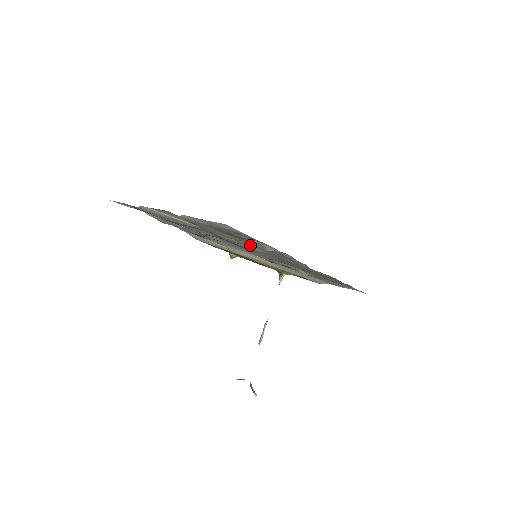
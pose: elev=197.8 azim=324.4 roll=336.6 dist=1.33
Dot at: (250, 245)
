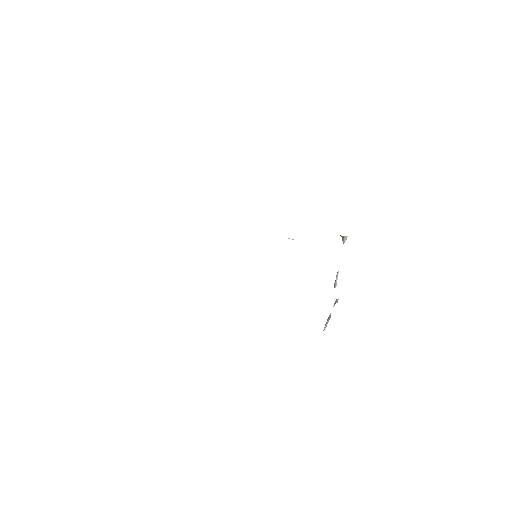
Dot at: occluded
